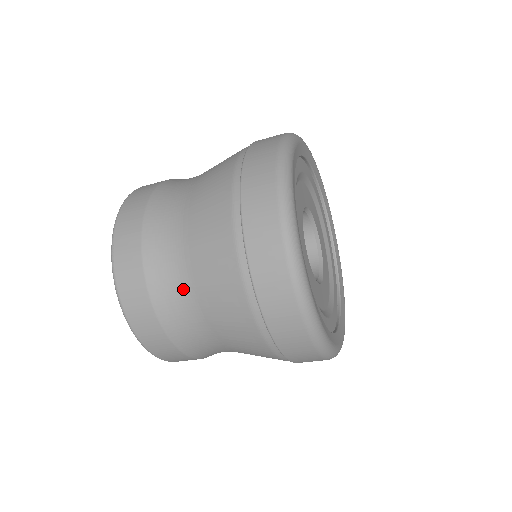
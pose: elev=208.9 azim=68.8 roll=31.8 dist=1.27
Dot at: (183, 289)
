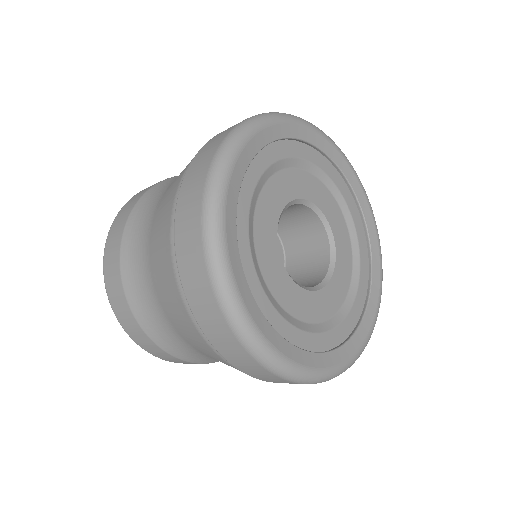
Dot at: (144, 237)
